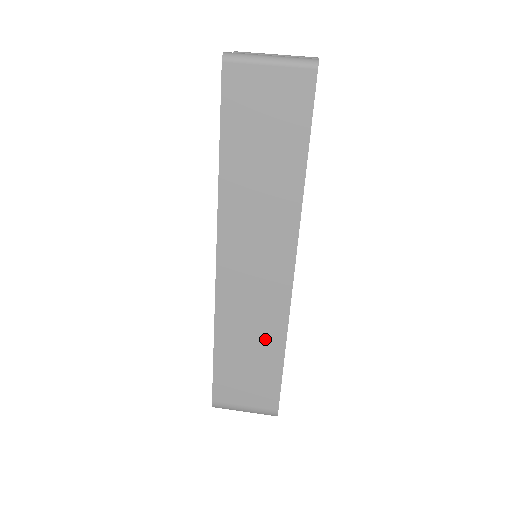
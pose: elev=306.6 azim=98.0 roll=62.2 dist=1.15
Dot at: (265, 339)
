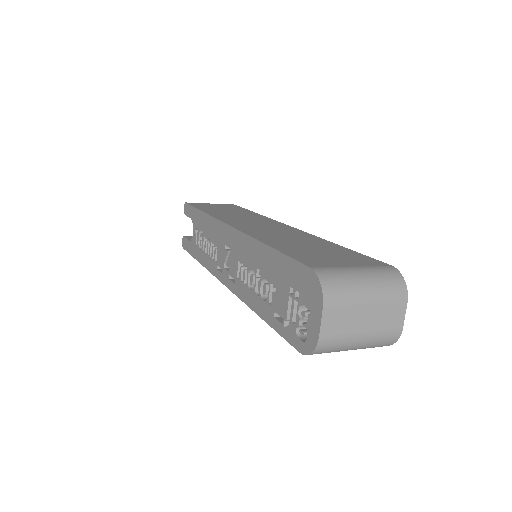
Dot at: (308, 241)
